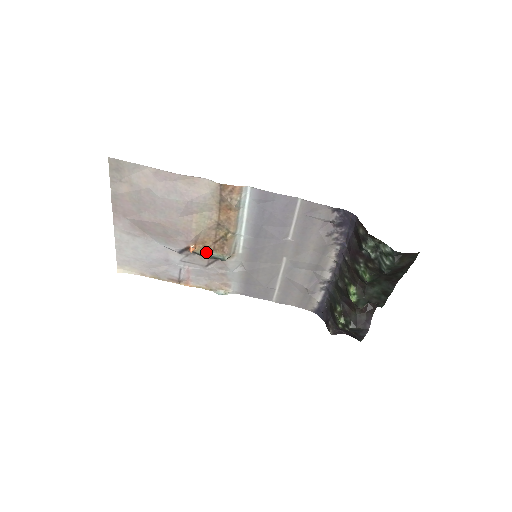
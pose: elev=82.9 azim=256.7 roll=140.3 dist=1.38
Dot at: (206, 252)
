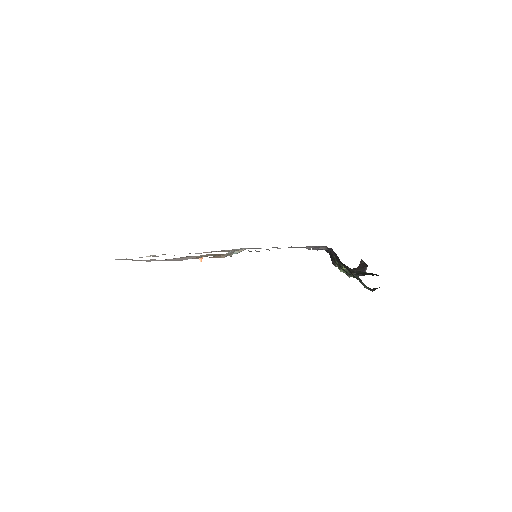
Dot at: (213, 255)
